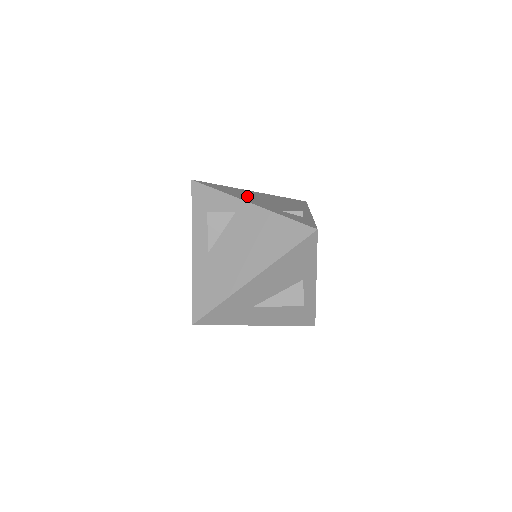
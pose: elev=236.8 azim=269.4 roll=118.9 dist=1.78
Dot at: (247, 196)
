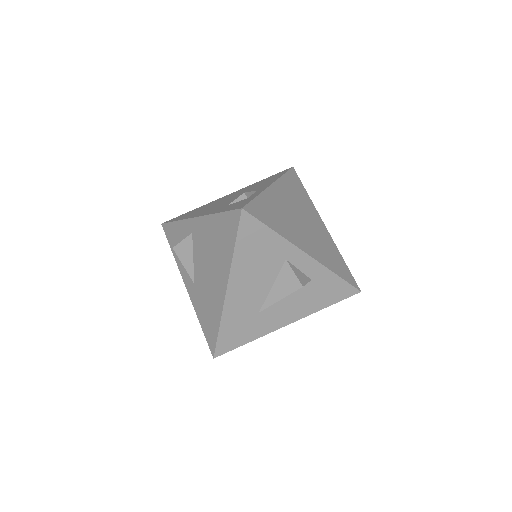
Dot at: (206, 208)
